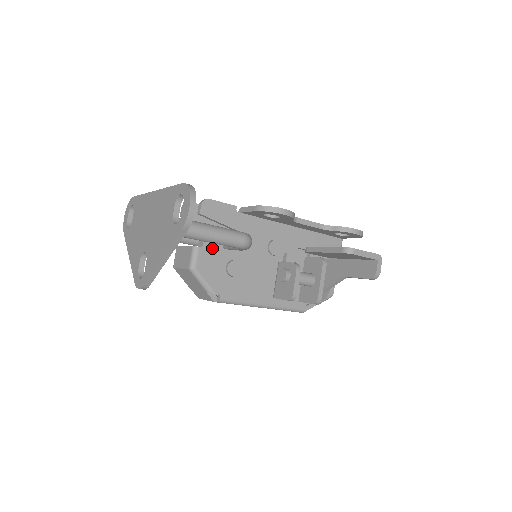
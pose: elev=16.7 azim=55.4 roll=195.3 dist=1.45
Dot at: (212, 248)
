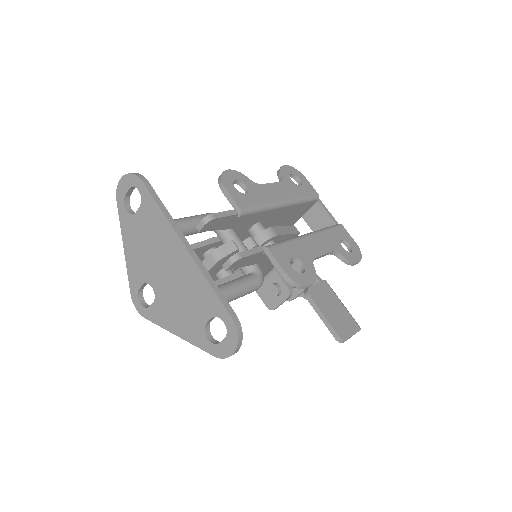
Dot at: occluded
